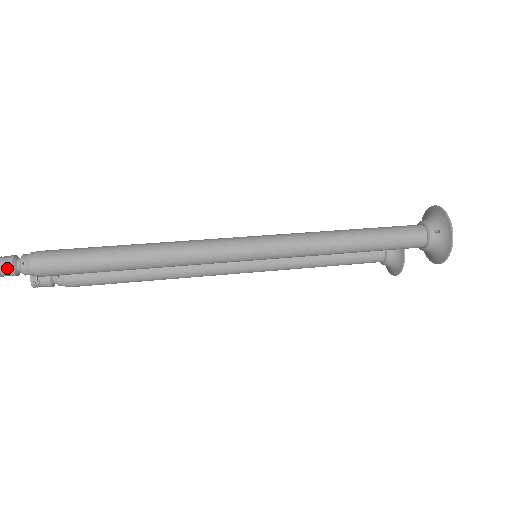
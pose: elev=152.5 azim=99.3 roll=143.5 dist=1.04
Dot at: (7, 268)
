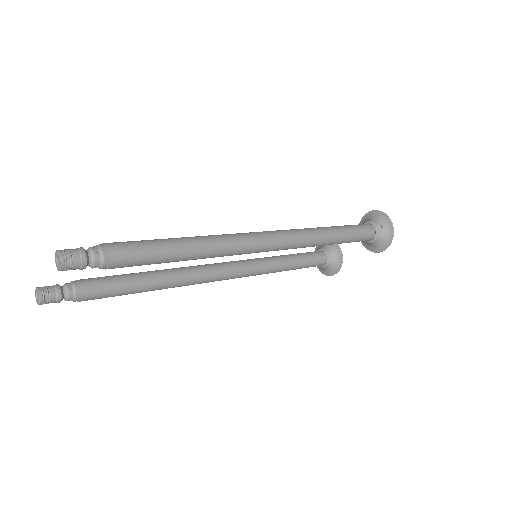
Dot at: (80, 259)
